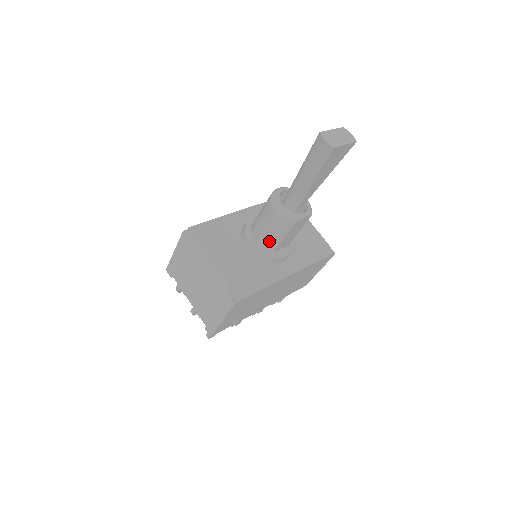
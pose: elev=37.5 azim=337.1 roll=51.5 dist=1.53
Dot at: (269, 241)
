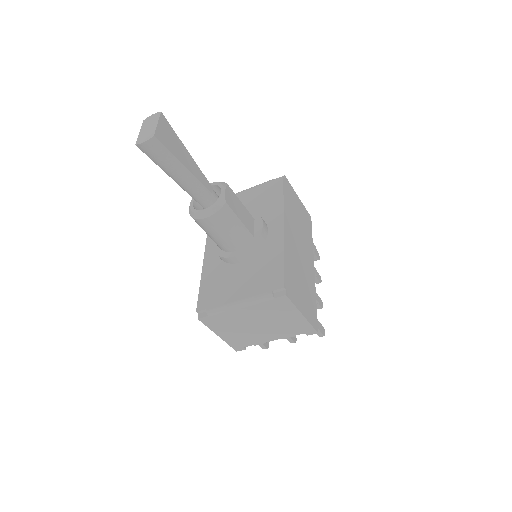
Dot at: (239, 237)
